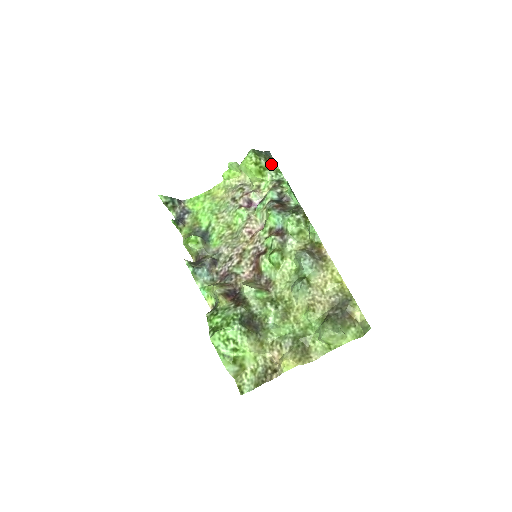
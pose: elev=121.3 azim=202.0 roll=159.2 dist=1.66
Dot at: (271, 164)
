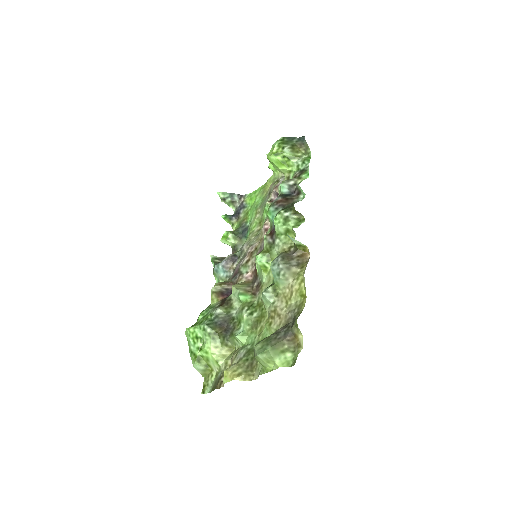
Dot at: (303, 151)
